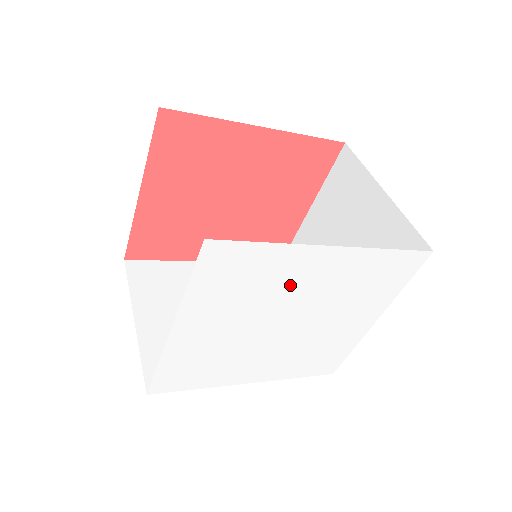
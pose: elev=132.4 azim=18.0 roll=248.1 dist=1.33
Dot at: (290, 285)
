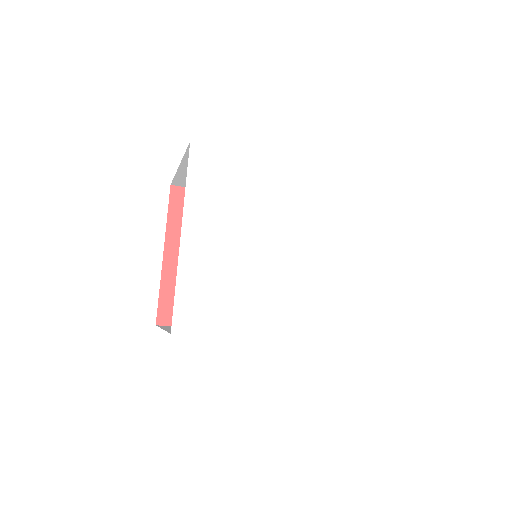
Dot at: (266, 197)
